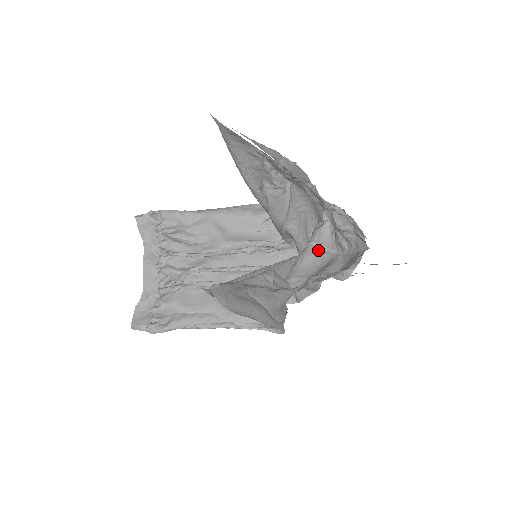
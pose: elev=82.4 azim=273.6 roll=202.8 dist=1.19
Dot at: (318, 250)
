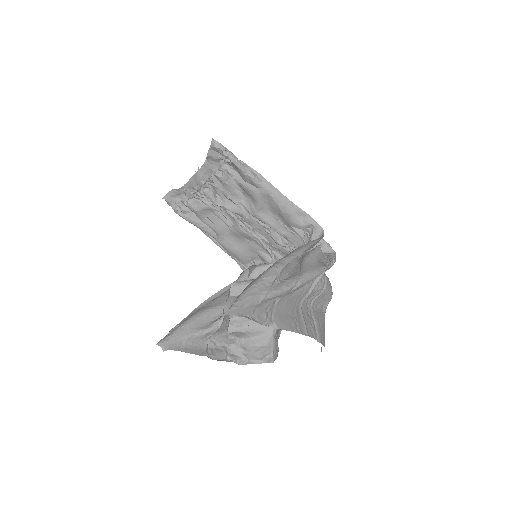
Dot at: occluded
